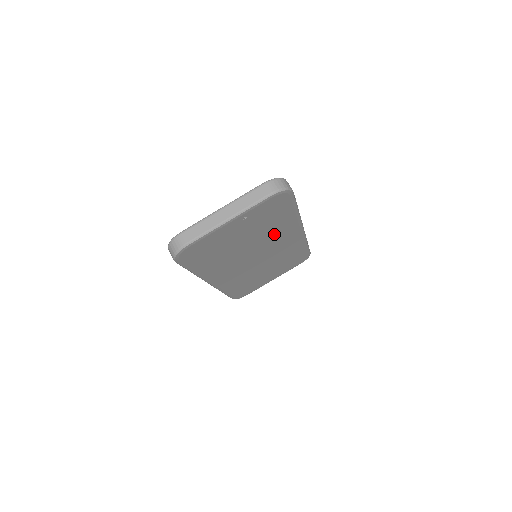
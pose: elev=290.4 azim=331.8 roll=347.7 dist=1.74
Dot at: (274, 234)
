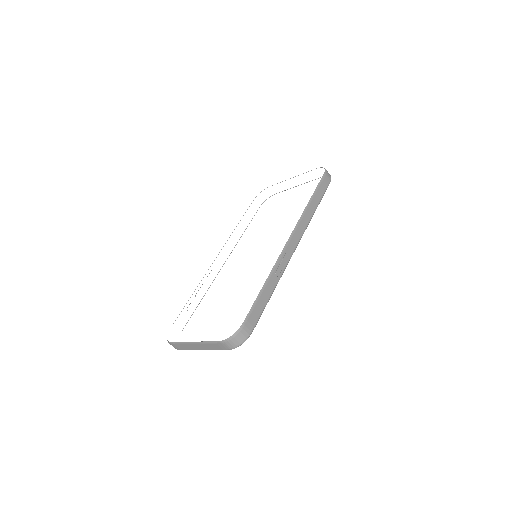
Dot at: occluded
